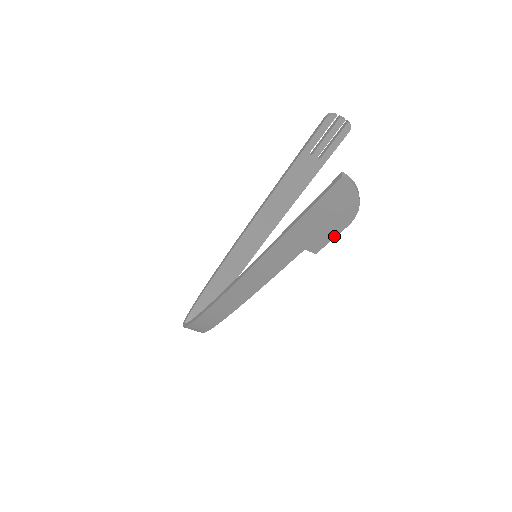
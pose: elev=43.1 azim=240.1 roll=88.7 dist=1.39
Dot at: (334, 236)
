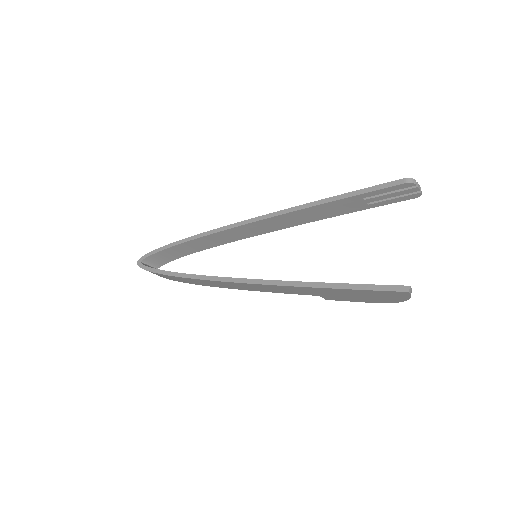
Dot at: (355, 301)
